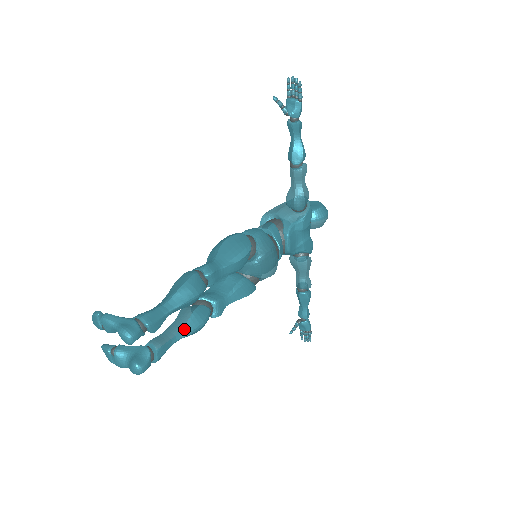
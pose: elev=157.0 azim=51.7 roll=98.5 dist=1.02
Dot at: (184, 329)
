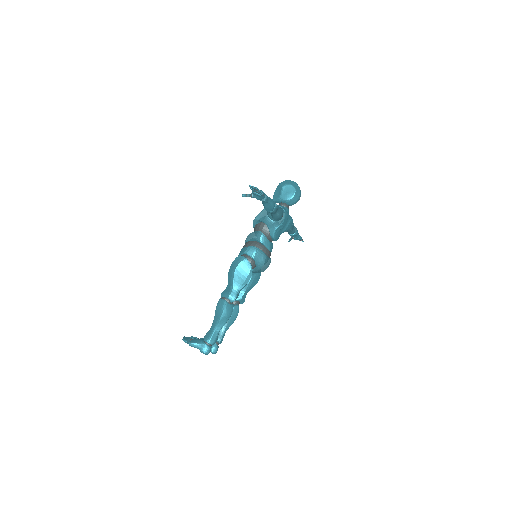
Dot at: (228, 324)
